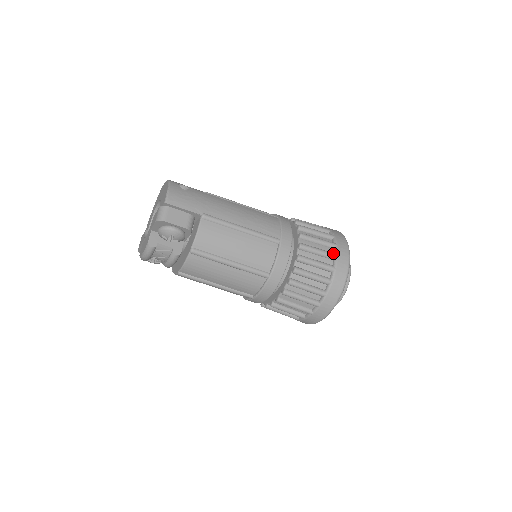
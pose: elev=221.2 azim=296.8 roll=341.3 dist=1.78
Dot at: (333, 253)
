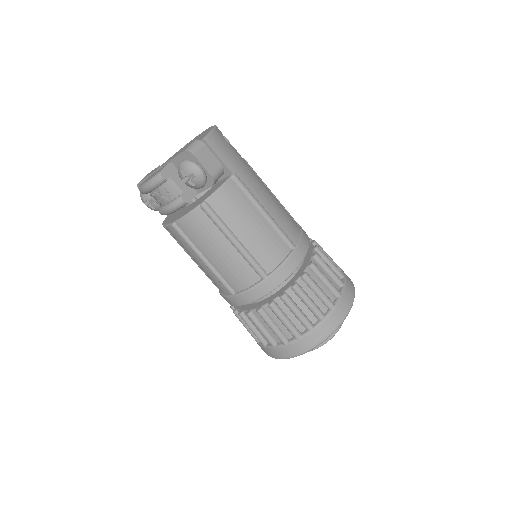
Dot at: (339, 291)
